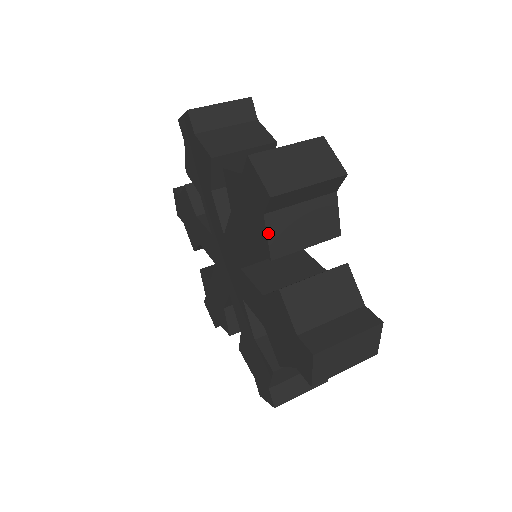
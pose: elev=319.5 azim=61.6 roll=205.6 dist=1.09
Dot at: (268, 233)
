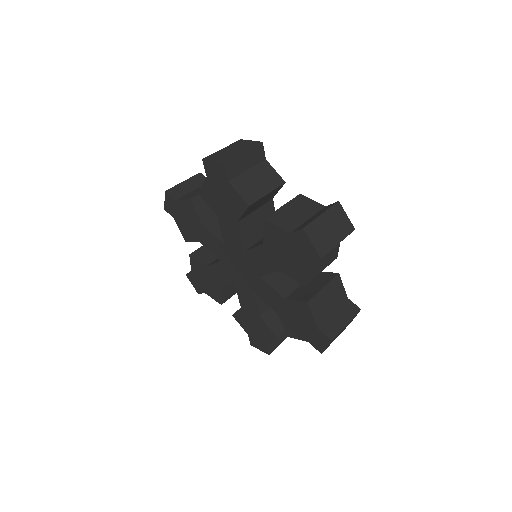
Dot at: (237, 191)
